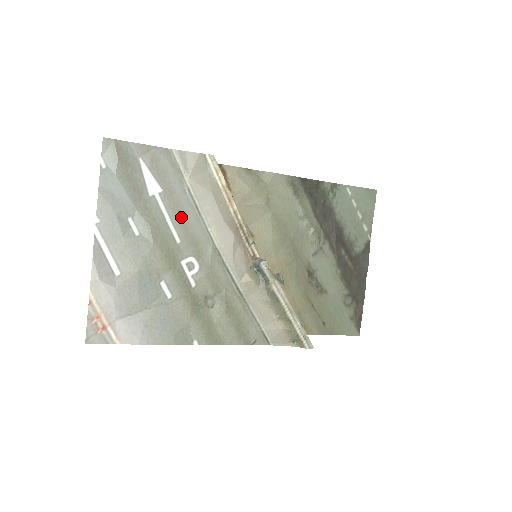
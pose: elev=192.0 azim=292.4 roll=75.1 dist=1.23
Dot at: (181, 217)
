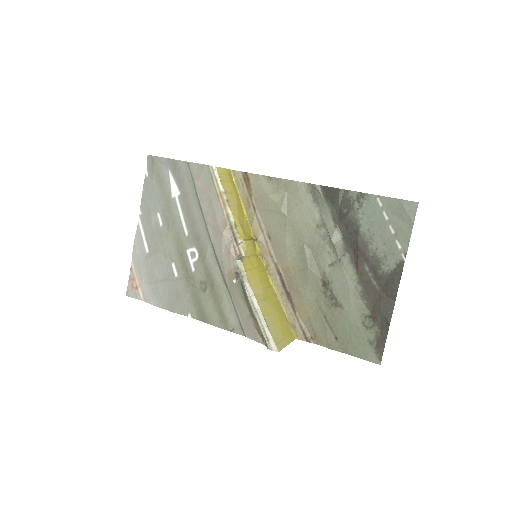
Dot at: (190, 215)
